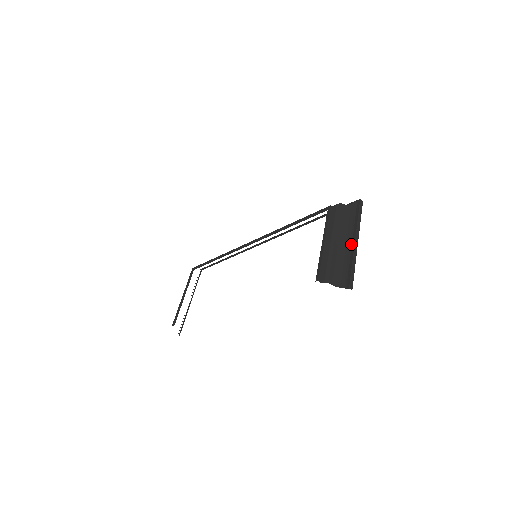
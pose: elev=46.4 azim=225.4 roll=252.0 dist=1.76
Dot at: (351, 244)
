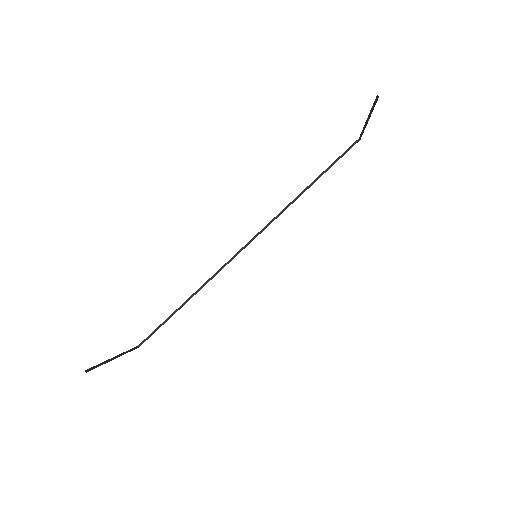
Dot at: occluded
